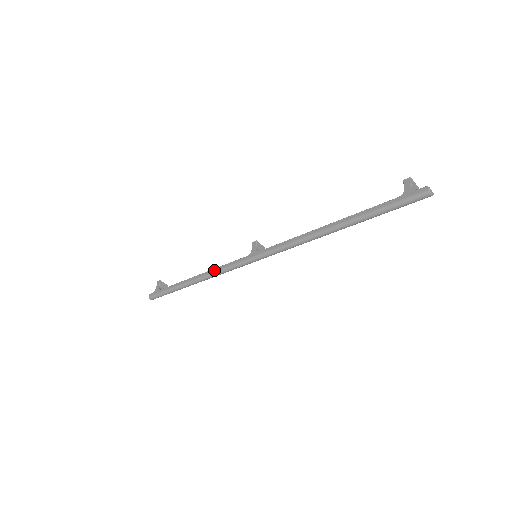
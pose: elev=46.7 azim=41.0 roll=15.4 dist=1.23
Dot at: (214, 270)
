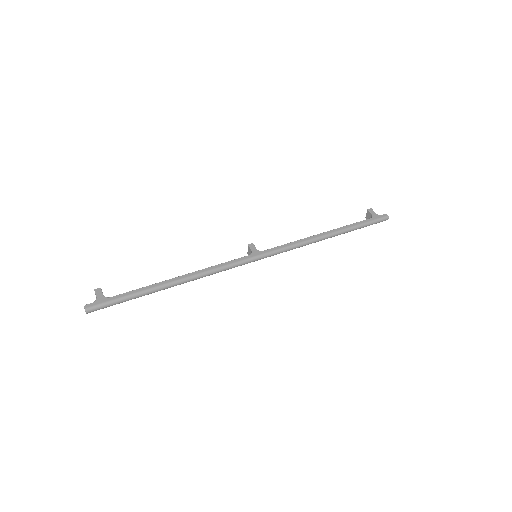
Dot at: (207, 269)
